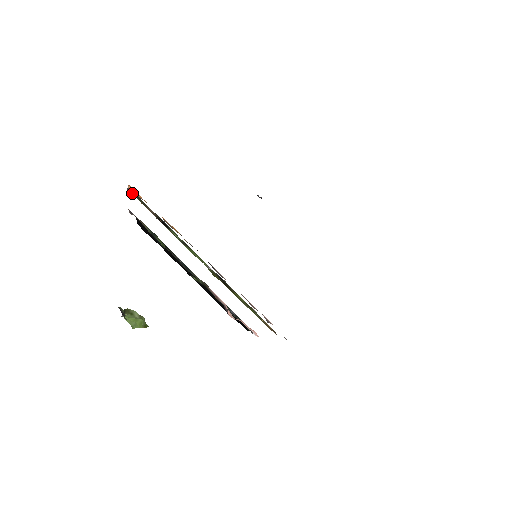
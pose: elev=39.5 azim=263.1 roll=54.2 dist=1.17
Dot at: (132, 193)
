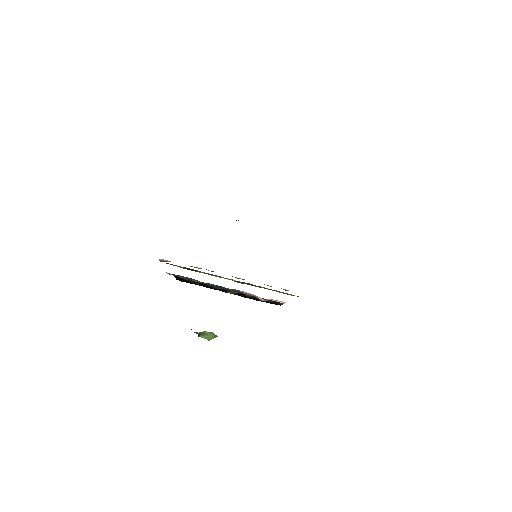
Dot at: occluded
